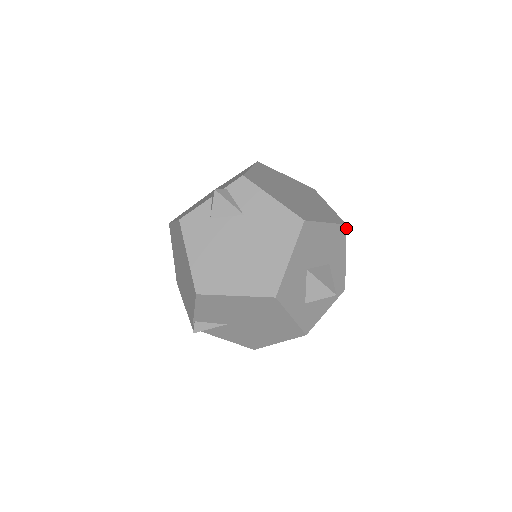
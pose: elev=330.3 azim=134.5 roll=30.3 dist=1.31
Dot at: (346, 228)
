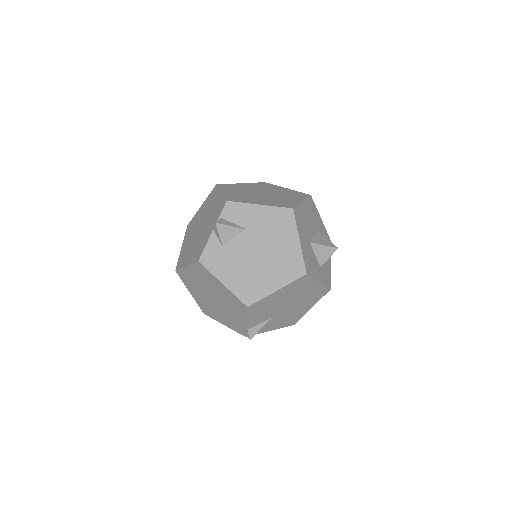
Dot at: occluded
